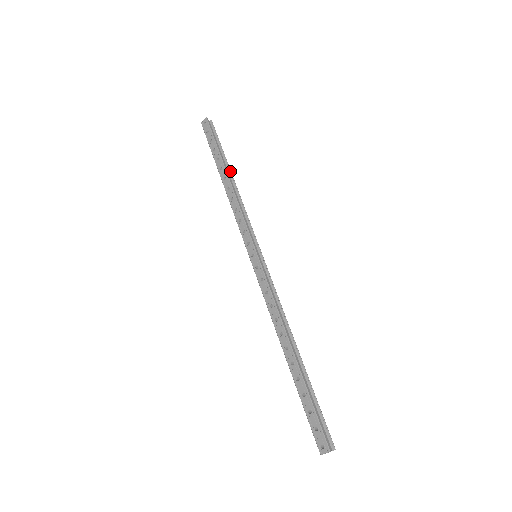
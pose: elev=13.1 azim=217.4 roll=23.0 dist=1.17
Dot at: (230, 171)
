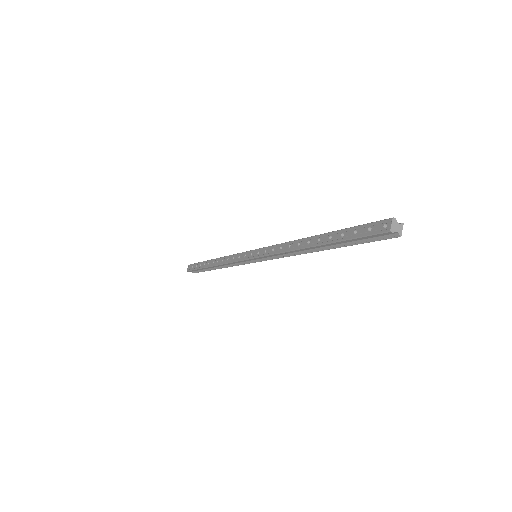
Dot at: occluded
